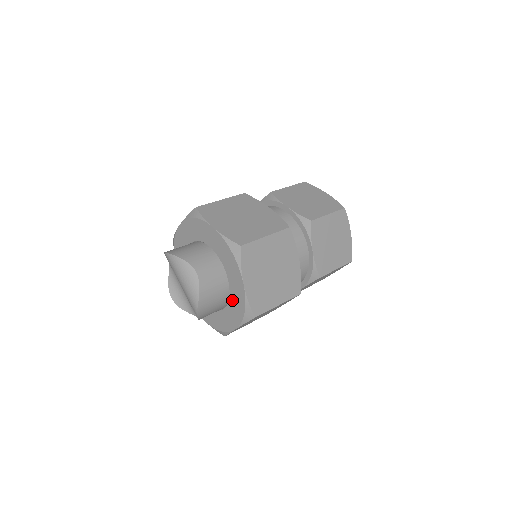
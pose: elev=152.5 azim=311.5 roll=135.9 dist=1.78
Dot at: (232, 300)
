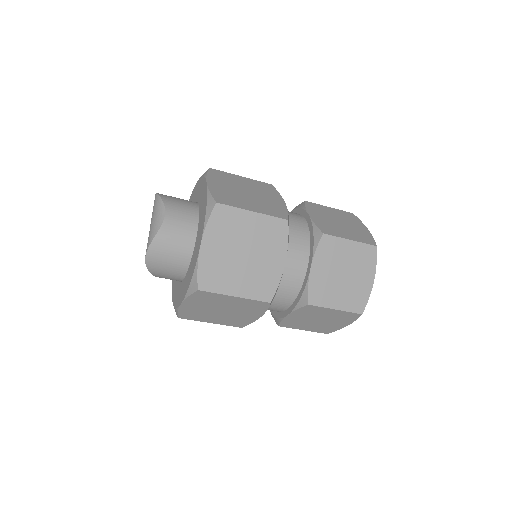
Dot at: (190, 266)
